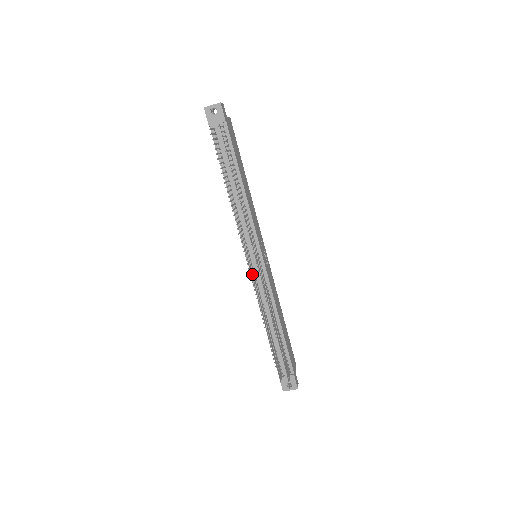
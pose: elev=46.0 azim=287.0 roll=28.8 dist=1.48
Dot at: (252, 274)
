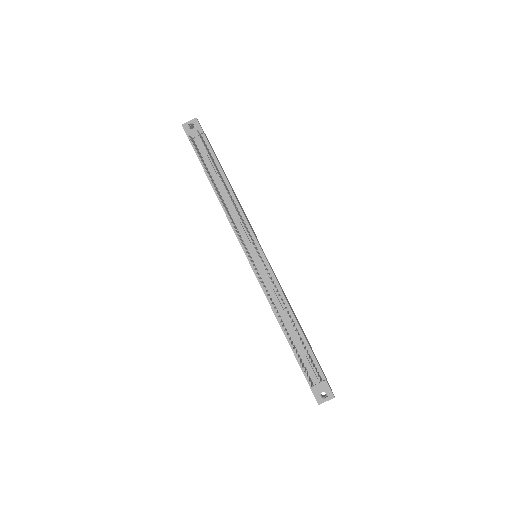
Dot at: occluded
